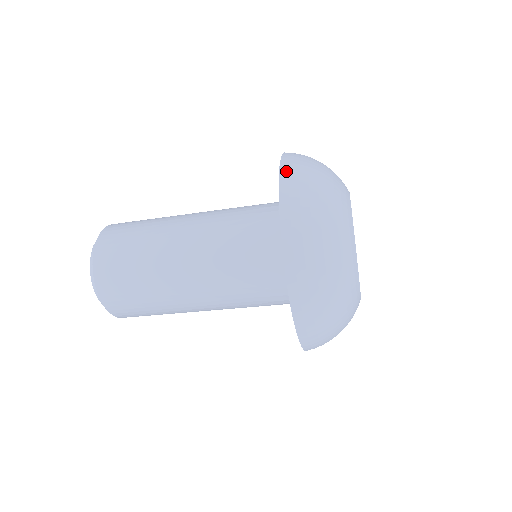
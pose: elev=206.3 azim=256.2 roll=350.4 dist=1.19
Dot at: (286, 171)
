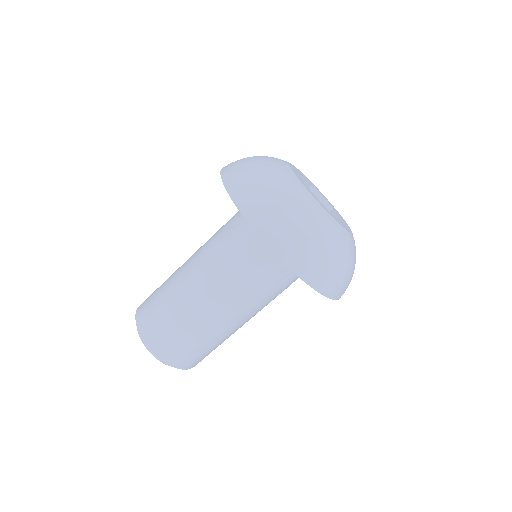
Dot at: occluded
